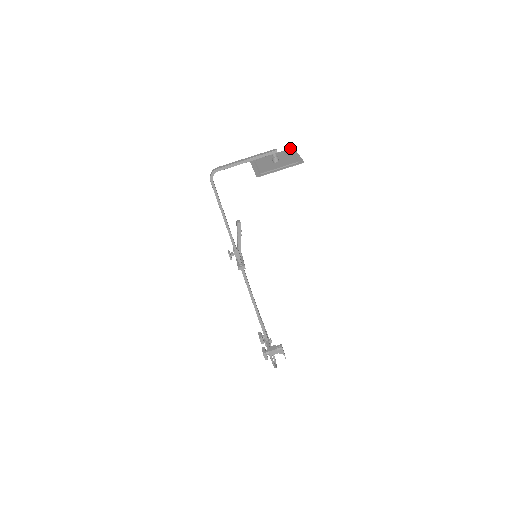
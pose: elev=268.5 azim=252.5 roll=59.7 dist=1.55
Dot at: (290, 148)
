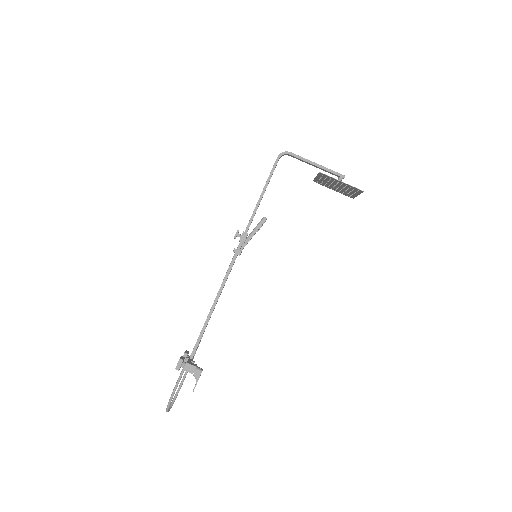
Dot at: (350, 197)
